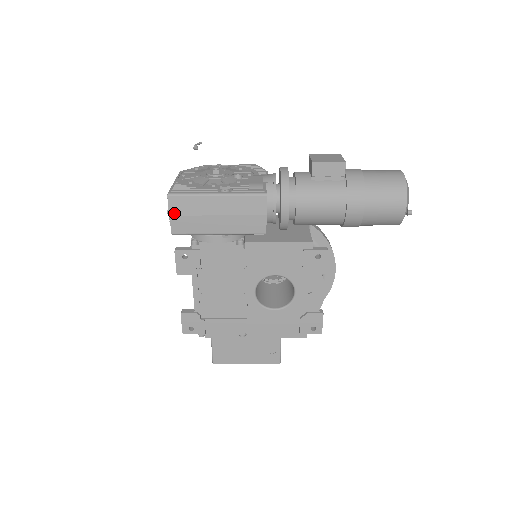
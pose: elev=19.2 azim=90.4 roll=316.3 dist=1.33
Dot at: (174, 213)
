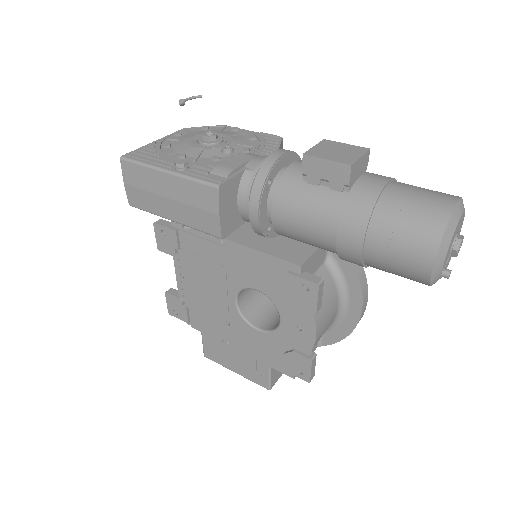
Dot at: (128, 182)
